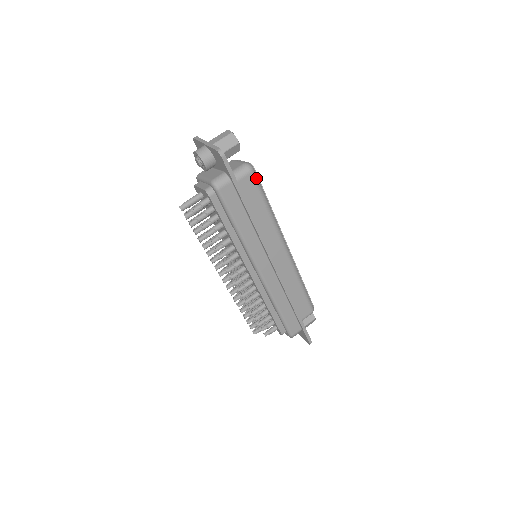
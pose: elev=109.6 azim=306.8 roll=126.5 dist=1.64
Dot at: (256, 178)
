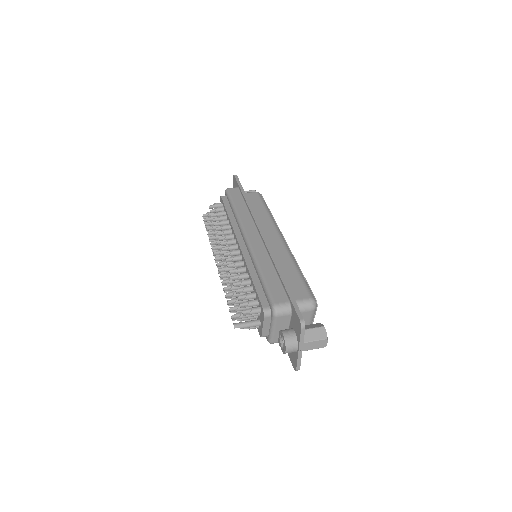
Dot at: (261, 196)
